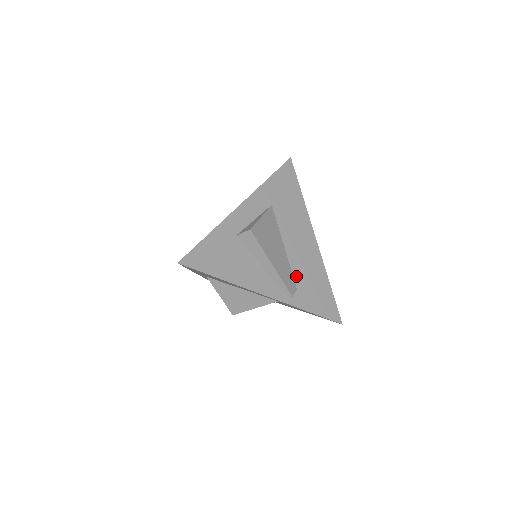
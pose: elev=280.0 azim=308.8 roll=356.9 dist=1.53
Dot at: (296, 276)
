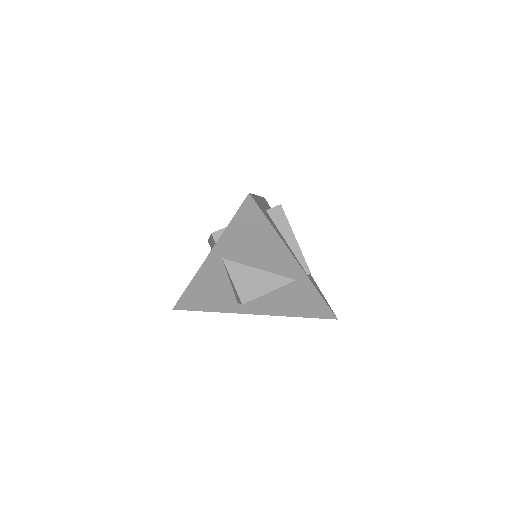
Dot at: occluded
